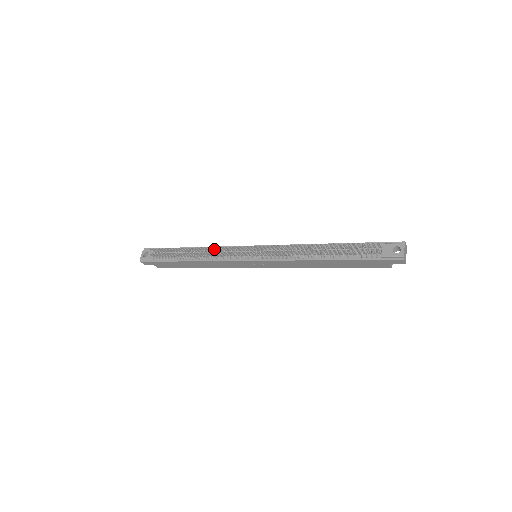
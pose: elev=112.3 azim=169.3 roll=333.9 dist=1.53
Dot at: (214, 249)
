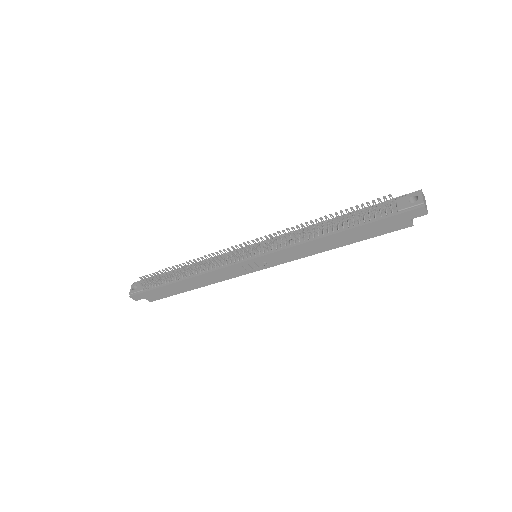
Dot at: occluded
